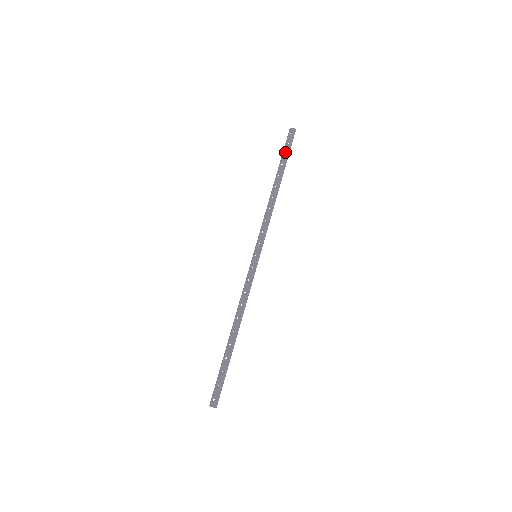
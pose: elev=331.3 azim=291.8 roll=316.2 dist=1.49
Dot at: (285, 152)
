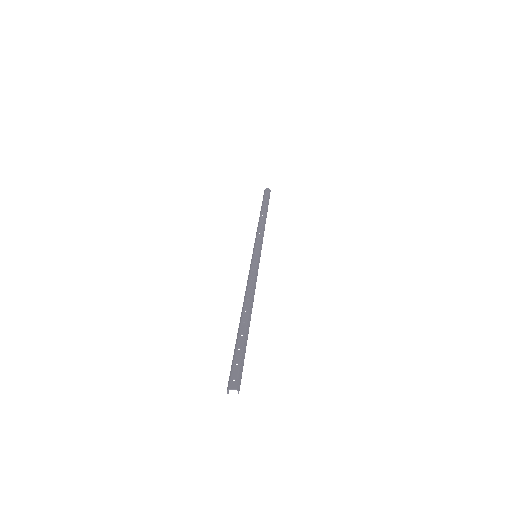
Dot at: (265, 199)
